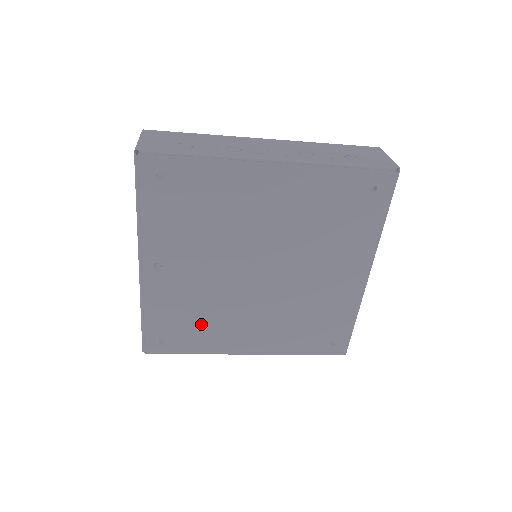
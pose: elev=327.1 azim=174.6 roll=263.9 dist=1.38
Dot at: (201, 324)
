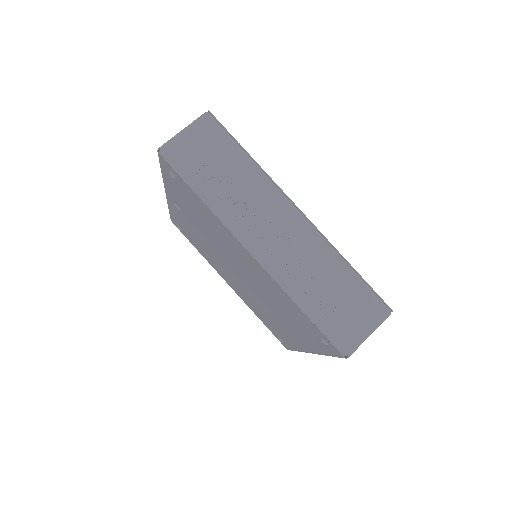
Dot at: (202, 248)
